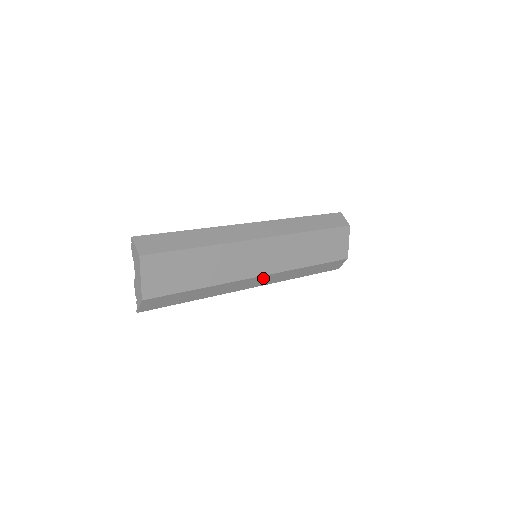
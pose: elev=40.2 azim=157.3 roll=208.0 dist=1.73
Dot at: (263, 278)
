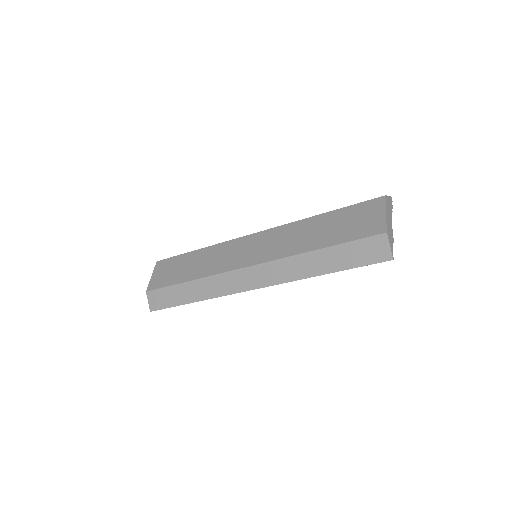
Dot at: (254, 272)
